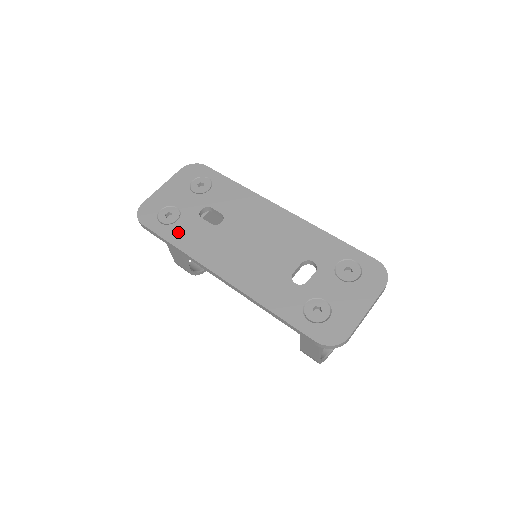
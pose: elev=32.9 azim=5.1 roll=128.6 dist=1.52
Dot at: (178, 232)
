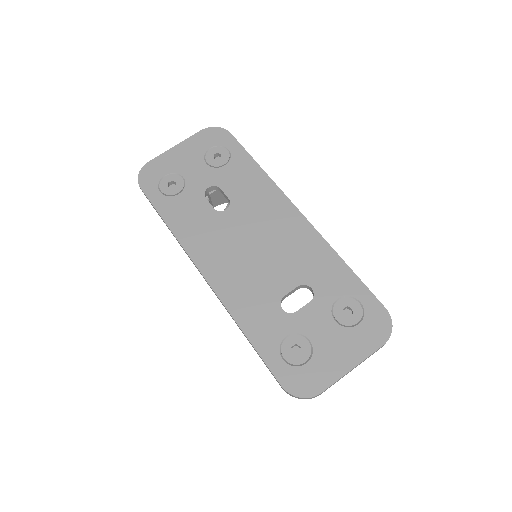
Dot at: (175, 208)
